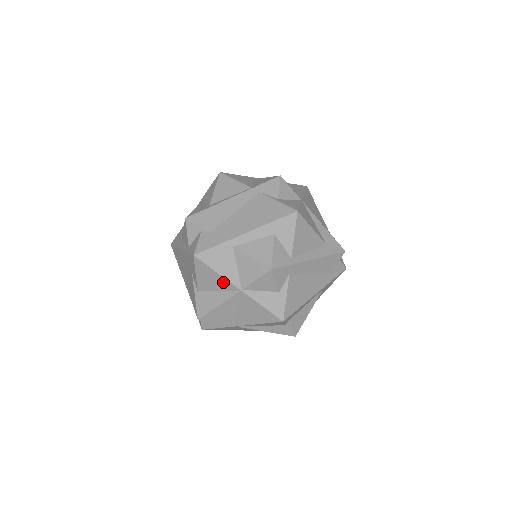
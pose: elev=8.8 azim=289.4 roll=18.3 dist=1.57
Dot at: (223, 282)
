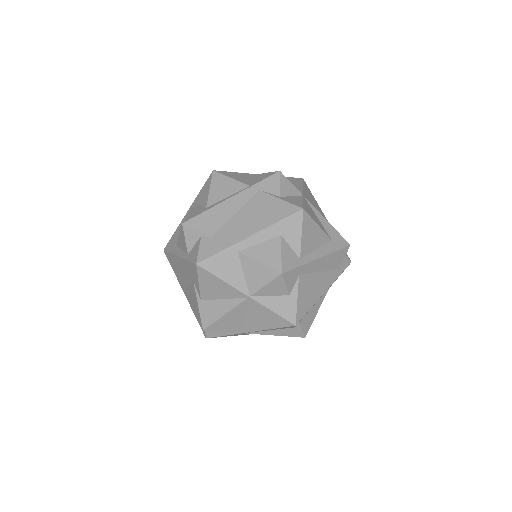
Dot at: (229, 290)
